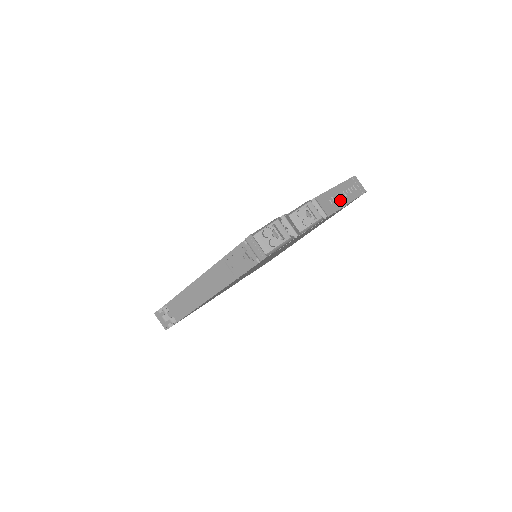
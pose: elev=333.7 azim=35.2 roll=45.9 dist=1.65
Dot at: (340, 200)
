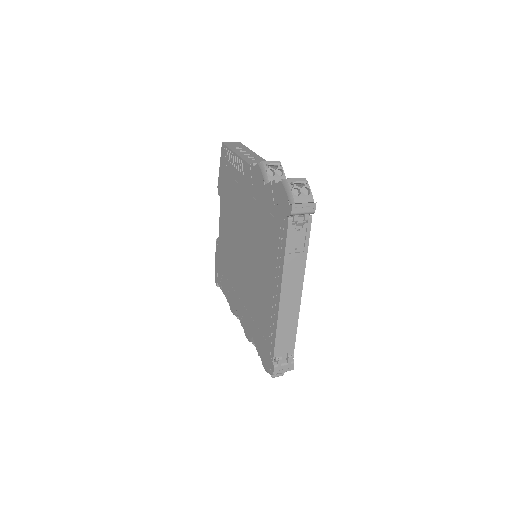
Dot at: (251, 155)
